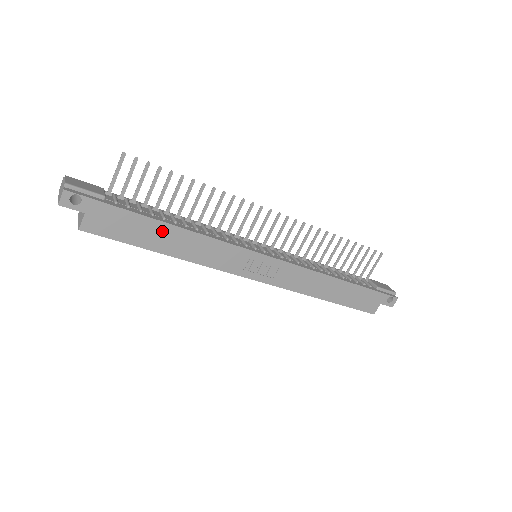
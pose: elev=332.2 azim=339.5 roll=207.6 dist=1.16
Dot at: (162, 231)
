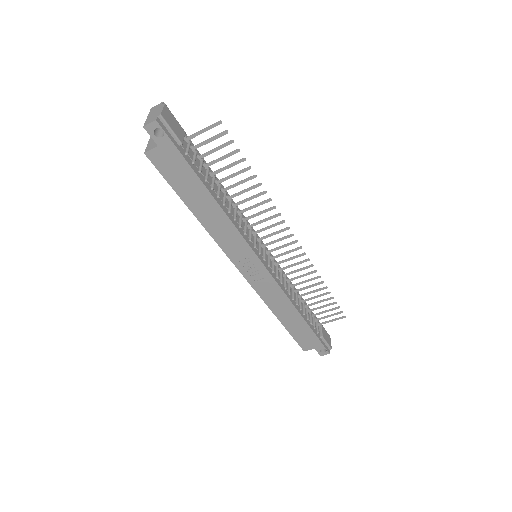
Dot at: (203, 197)
